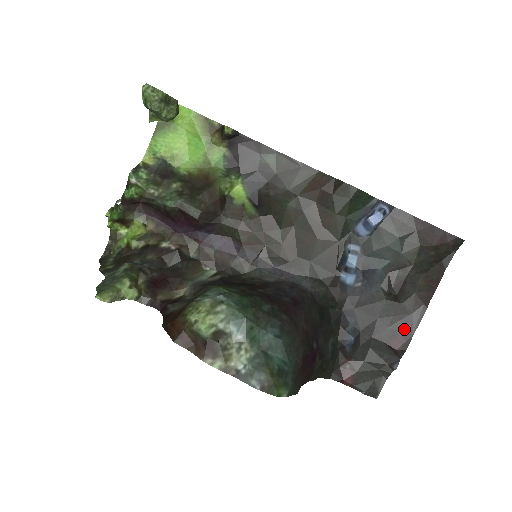
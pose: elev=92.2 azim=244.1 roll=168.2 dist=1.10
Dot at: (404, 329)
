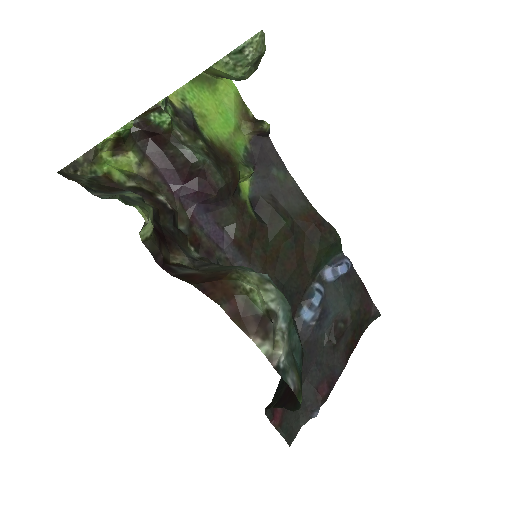
Dot at: (329, 378)
